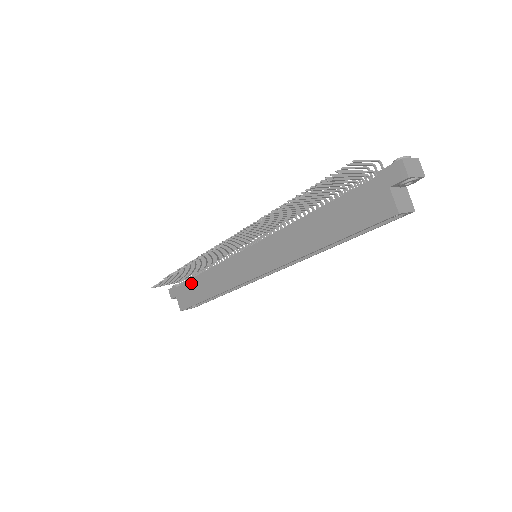
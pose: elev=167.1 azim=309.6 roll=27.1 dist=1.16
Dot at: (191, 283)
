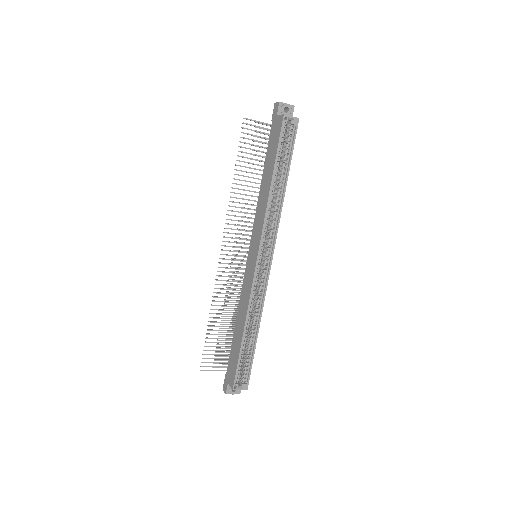
Dot at: (232, 348)
